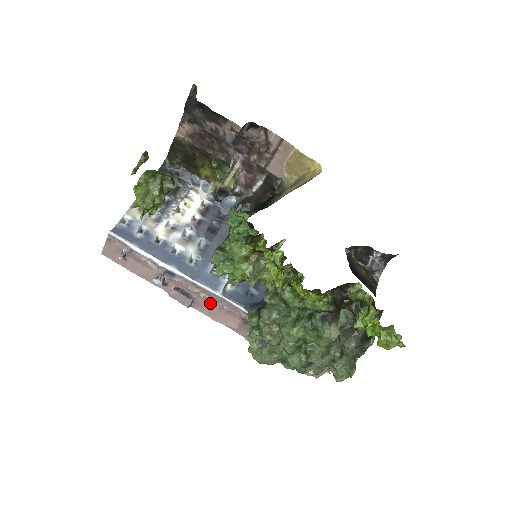
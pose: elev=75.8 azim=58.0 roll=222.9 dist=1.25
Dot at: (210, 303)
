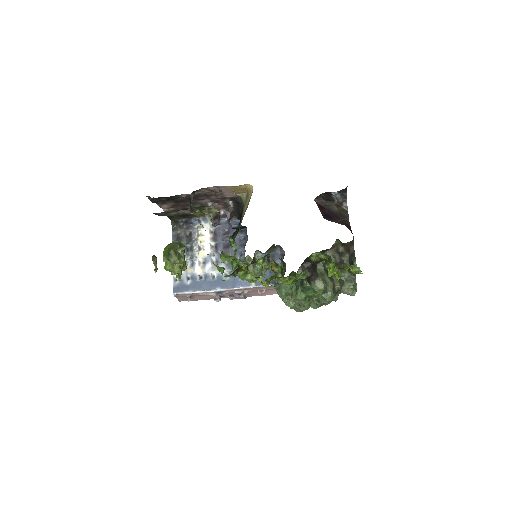
Dot at: (254, 291)
